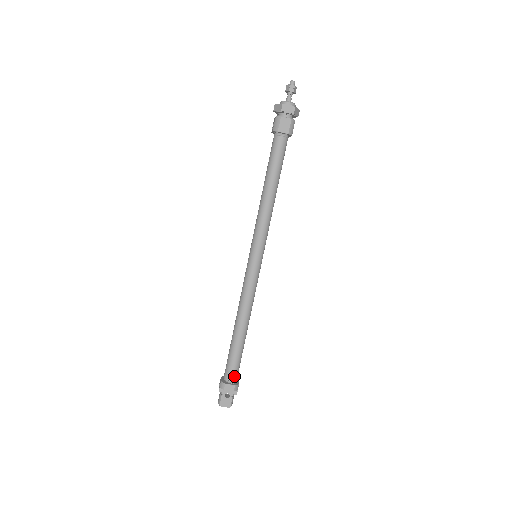
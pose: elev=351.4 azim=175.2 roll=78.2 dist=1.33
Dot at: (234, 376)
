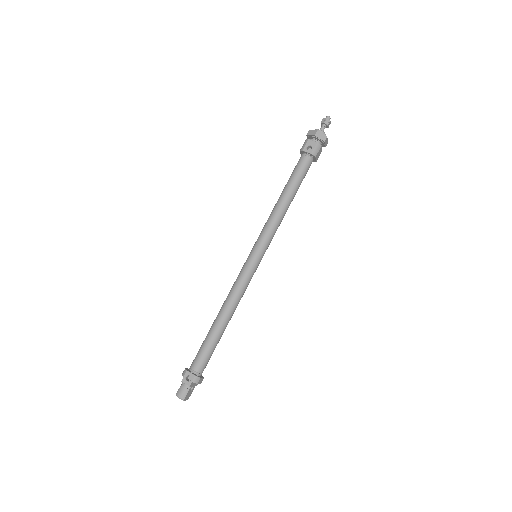
Dot at: occluded
